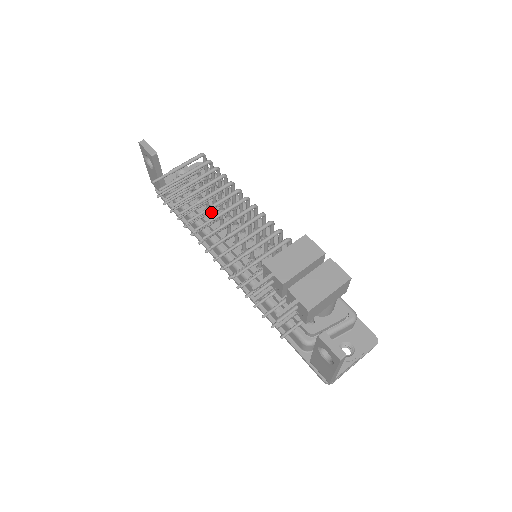
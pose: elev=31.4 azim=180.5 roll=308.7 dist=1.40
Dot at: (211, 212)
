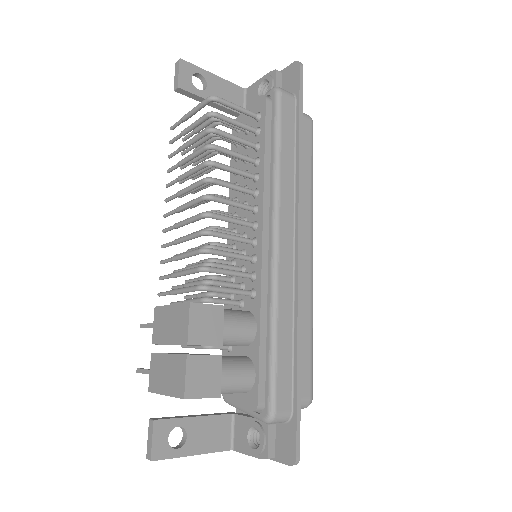
Dot at: (213, 184)
